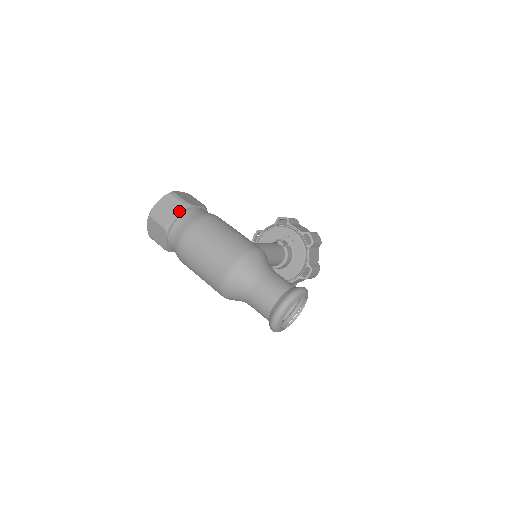
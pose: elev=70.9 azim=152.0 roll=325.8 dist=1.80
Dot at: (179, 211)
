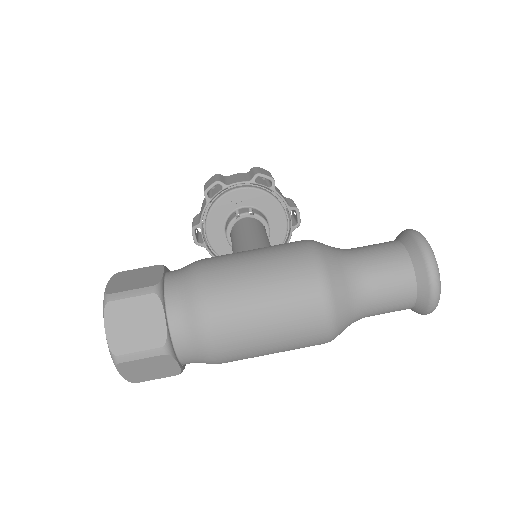
Dot at: (156, 310)
